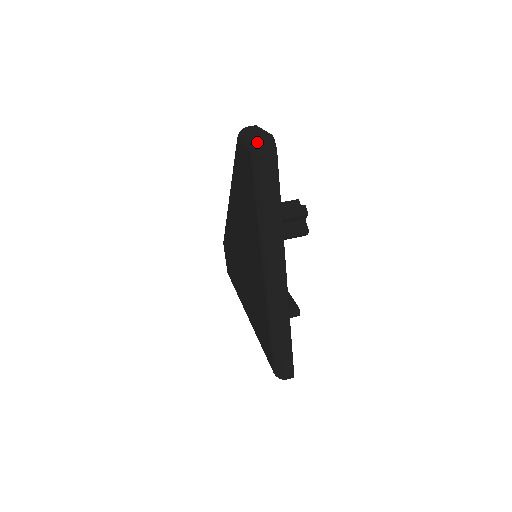
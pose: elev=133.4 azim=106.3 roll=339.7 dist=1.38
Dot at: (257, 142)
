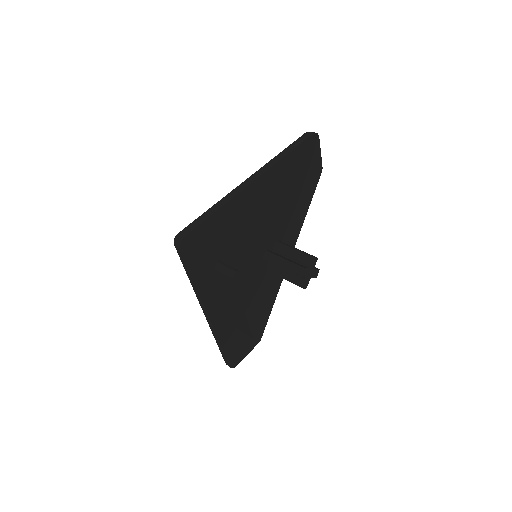
Dot at: occluded
